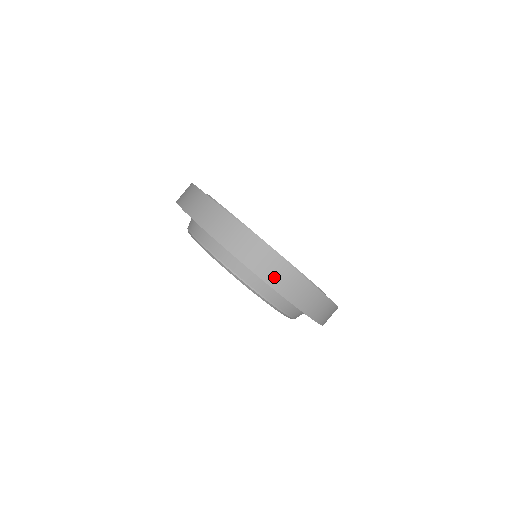
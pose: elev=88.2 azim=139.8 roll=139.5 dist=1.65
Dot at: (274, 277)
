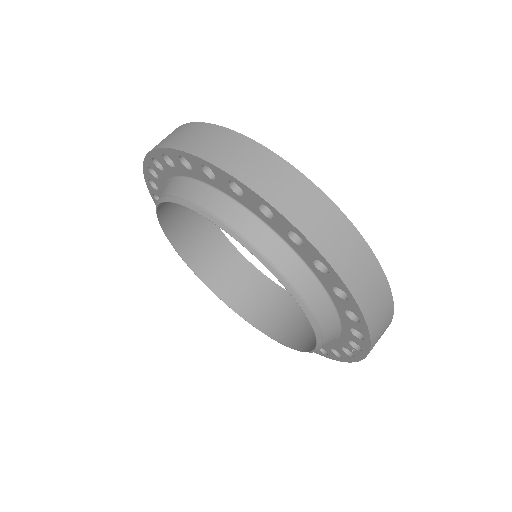
Dot at: (375, 314)
